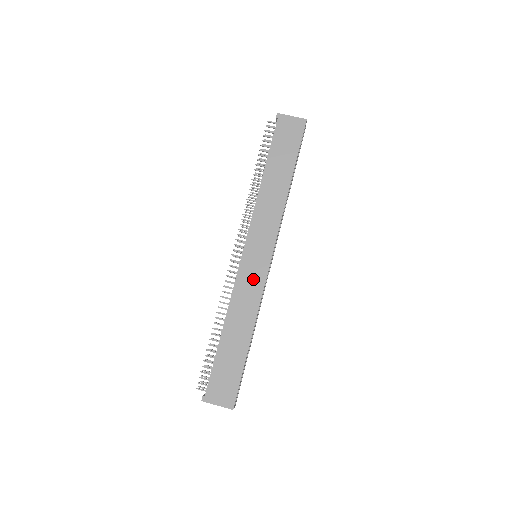
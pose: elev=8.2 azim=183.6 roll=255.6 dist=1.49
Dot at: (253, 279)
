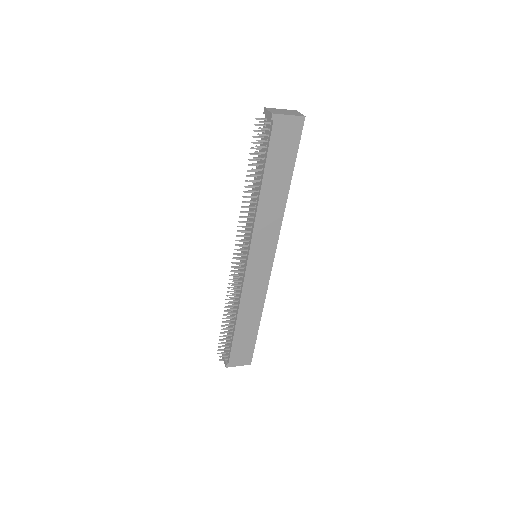
Dot at: (259, 280)
